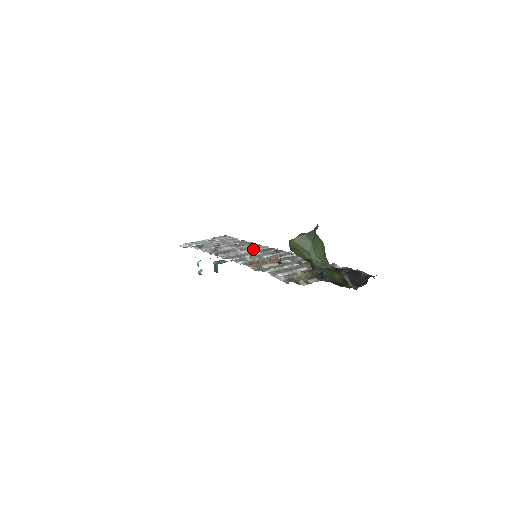
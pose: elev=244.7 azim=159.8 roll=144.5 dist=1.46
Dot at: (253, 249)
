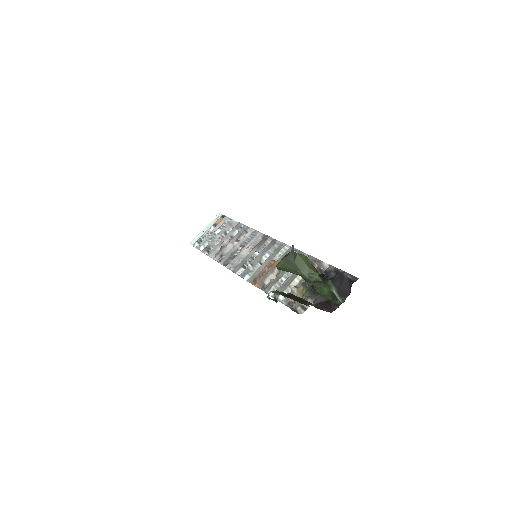
Dot at: (251, 244)
